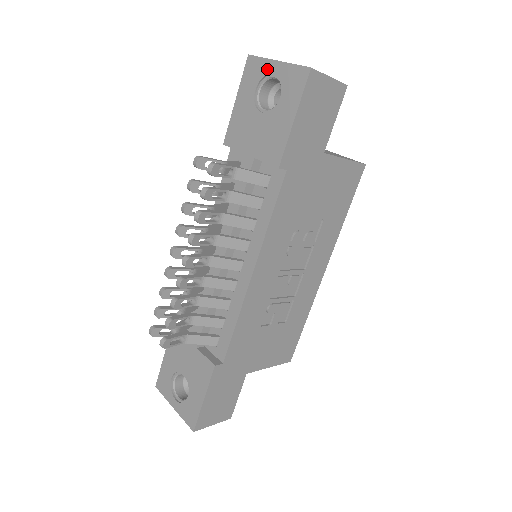
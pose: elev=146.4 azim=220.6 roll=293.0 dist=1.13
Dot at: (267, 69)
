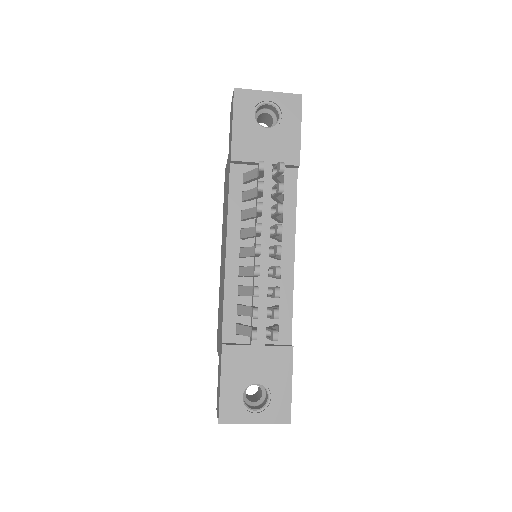
Dot at: (260, 98)
